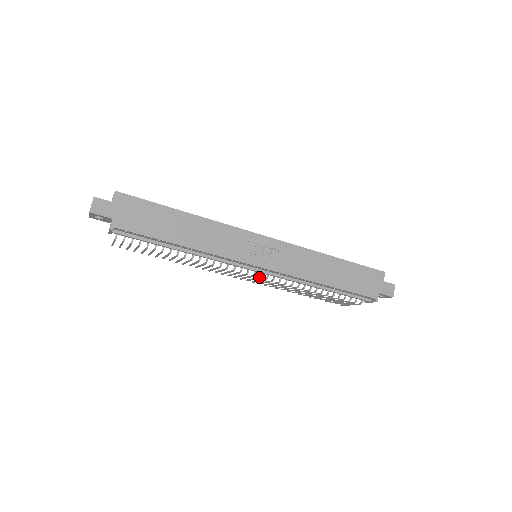
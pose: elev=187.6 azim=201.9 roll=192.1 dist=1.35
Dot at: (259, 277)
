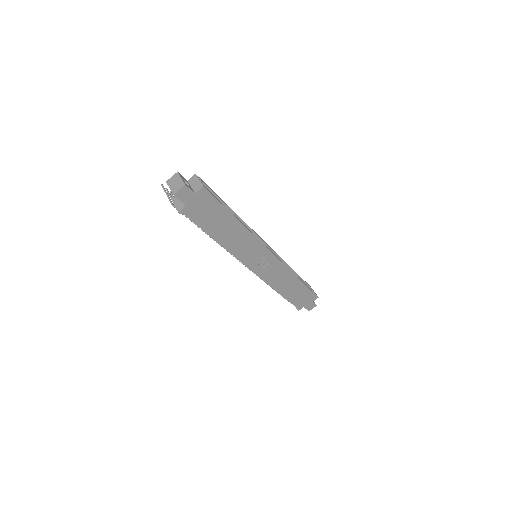
Dot at: (246, 266)
